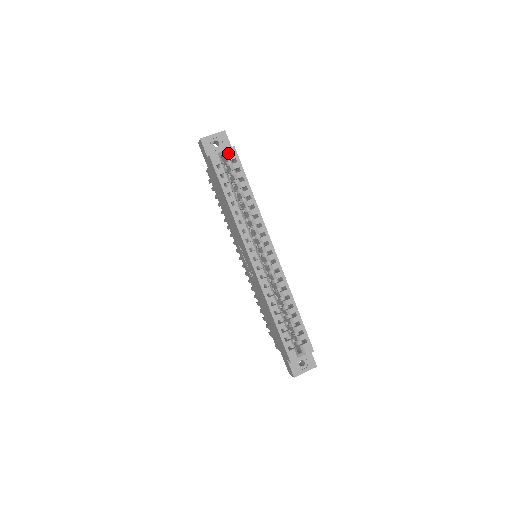
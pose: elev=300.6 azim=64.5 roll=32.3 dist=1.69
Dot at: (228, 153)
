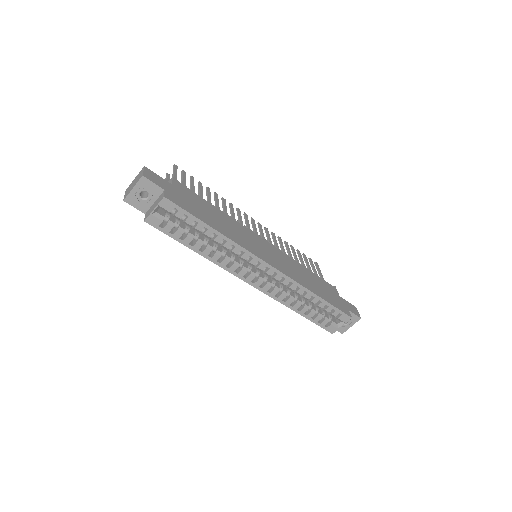
Dot at: (162, 208)
